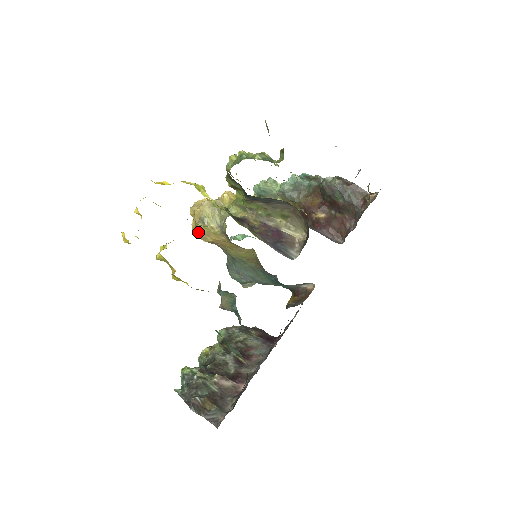
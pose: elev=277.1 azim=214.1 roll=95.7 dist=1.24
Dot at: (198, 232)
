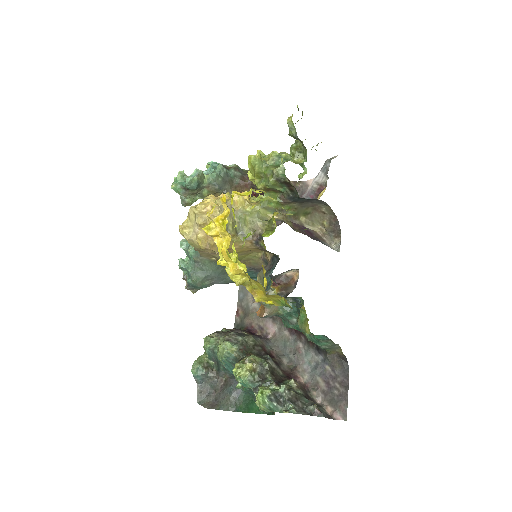
Dot at: occluded
